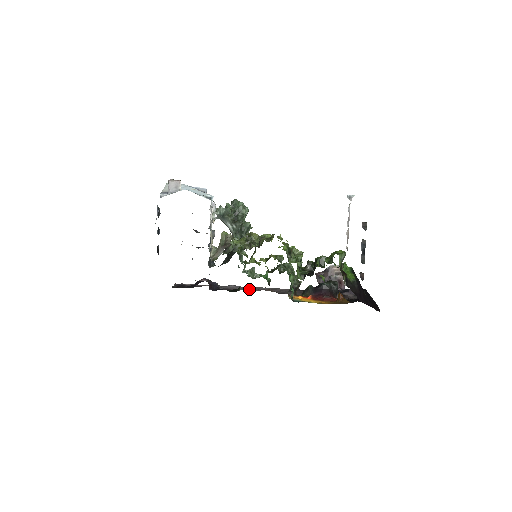
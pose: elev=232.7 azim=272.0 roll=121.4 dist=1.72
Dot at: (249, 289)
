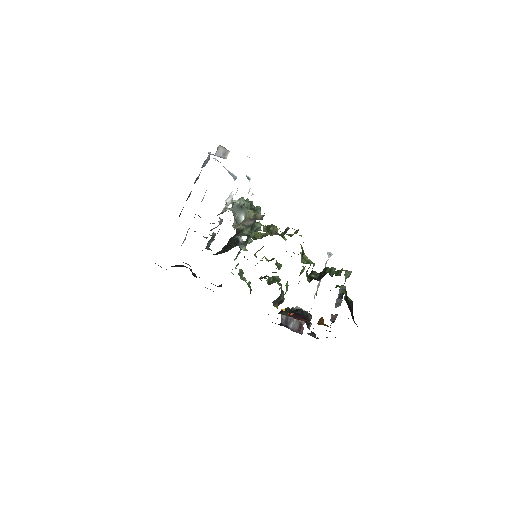
Dot at: occluded
